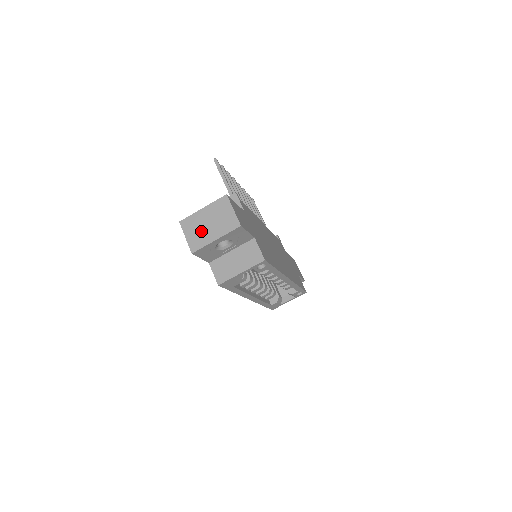
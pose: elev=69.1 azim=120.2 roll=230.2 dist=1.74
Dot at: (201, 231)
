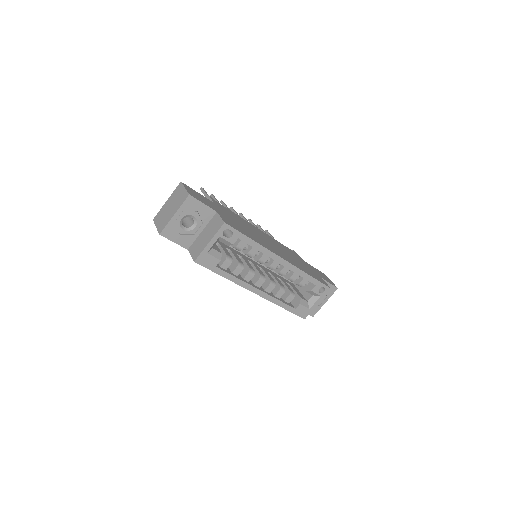
Dot at: (165, 216)
